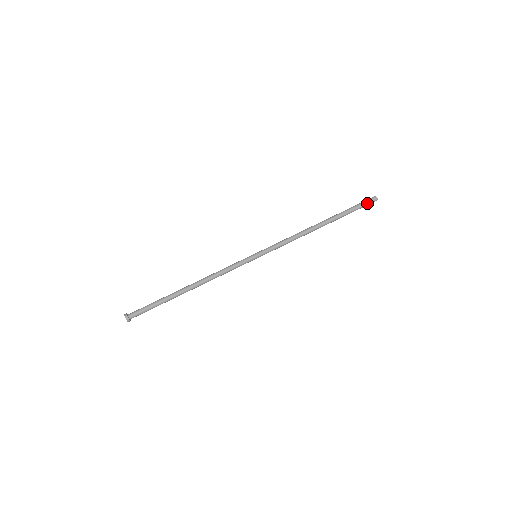
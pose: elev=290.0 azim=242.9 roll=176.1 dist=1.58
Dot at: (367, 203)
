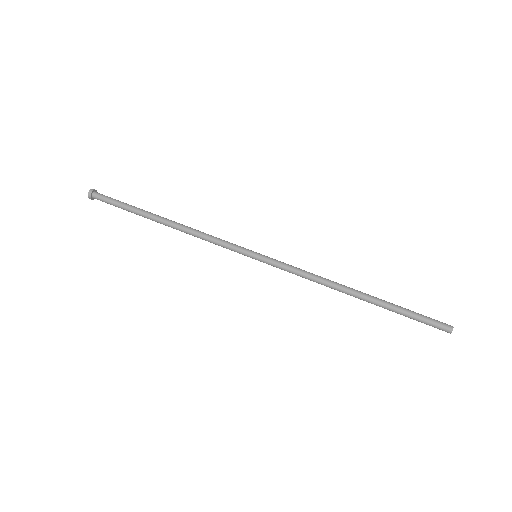
Dot at: (435, 321)
